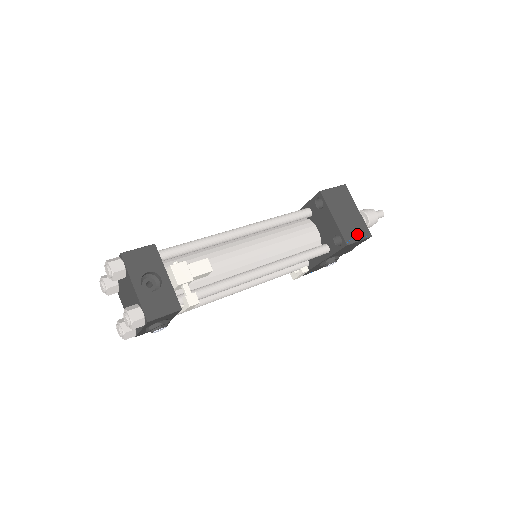
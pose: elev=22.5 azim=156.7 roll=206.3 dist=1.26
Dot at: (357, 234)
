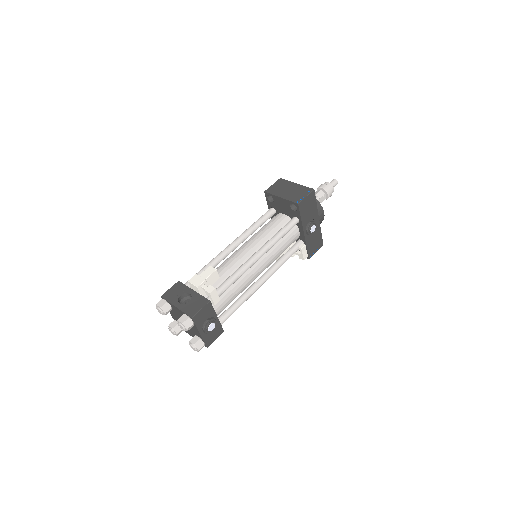
Dot at: (302, 195)
